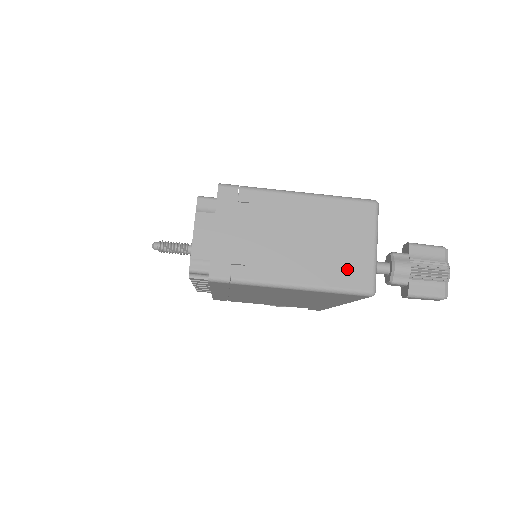
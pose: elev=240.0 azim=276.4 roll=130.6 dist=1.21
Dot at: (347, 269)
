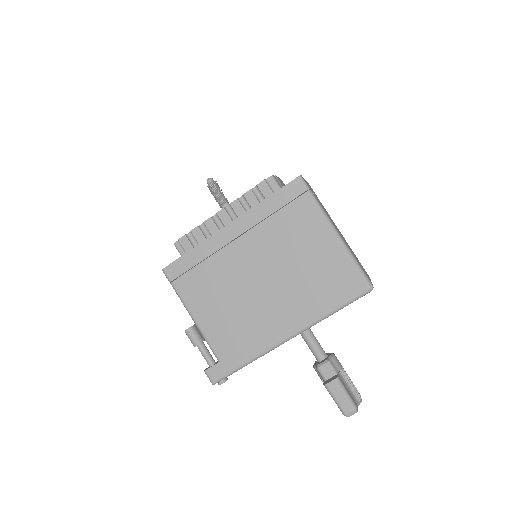
Dot at: occluded
